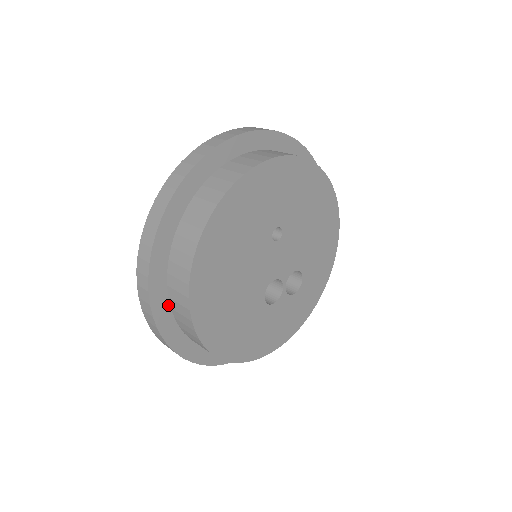
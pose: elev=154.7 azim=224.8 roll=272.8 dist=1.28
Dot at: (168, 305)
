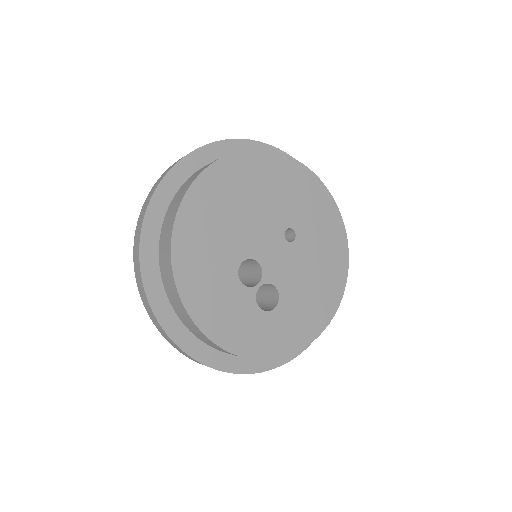
Dot at: (182, 183)
